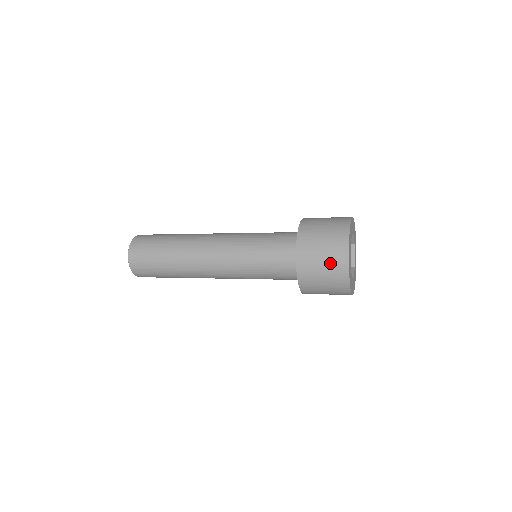
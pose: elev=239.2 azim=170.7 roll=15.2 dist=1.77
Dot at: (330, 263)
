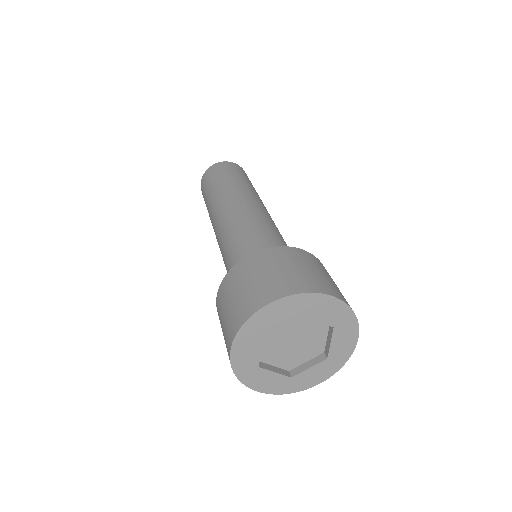
Dot at: (253, 290)
